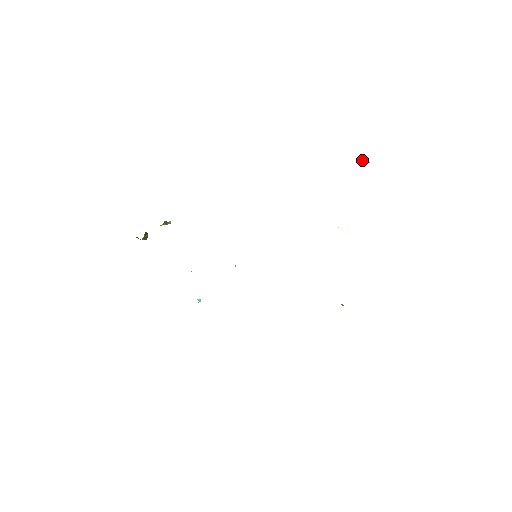
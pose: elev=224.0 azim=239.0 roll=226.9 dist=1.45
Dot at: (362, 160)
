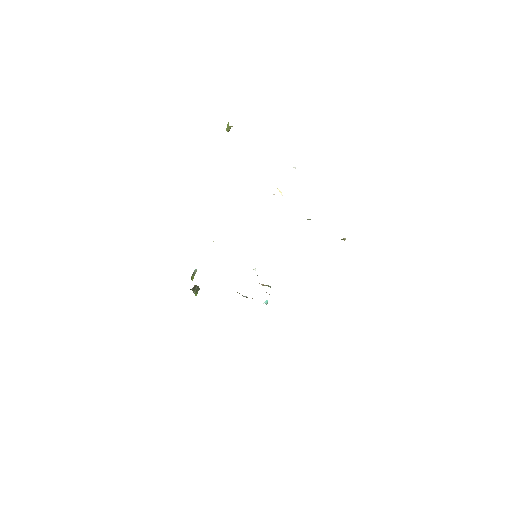
Dot at: (226, 130)
